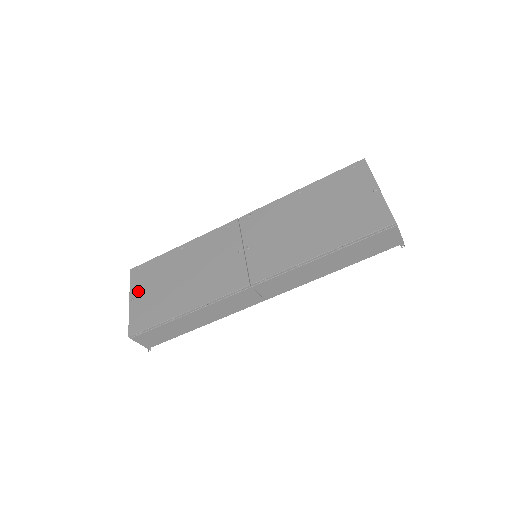
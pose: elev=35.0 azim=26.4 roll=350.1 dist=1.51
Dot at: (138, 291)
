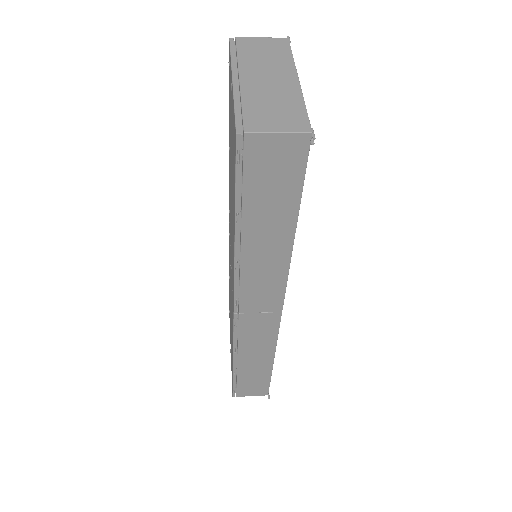
Dot at: (230, 340)
